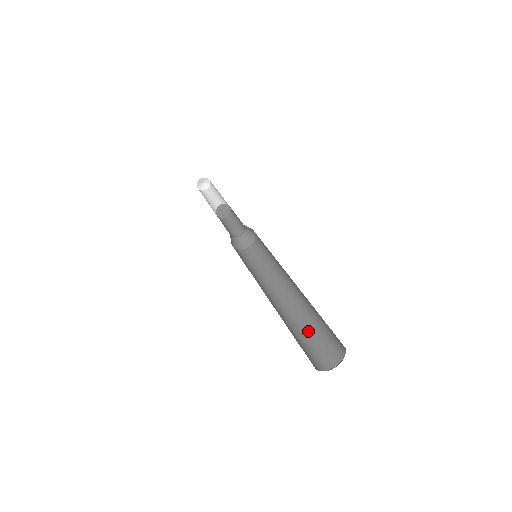
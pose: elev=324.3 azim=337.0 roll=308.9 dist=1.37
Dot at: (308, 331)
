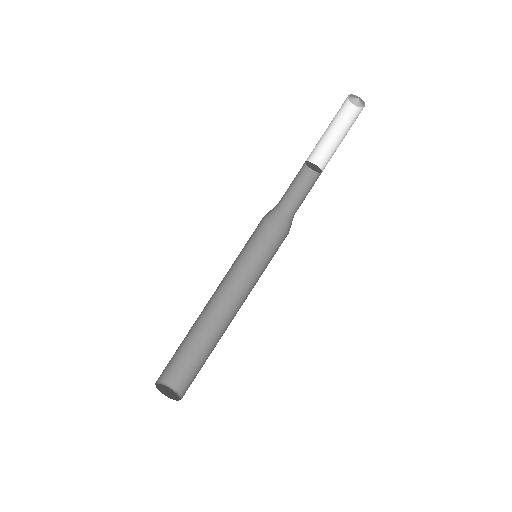
Dot at: (207, 358)
